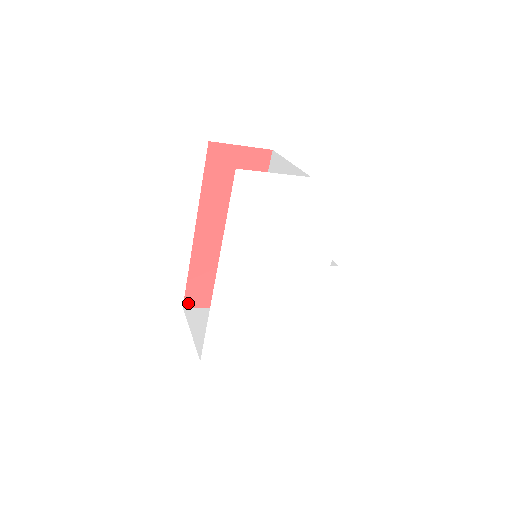
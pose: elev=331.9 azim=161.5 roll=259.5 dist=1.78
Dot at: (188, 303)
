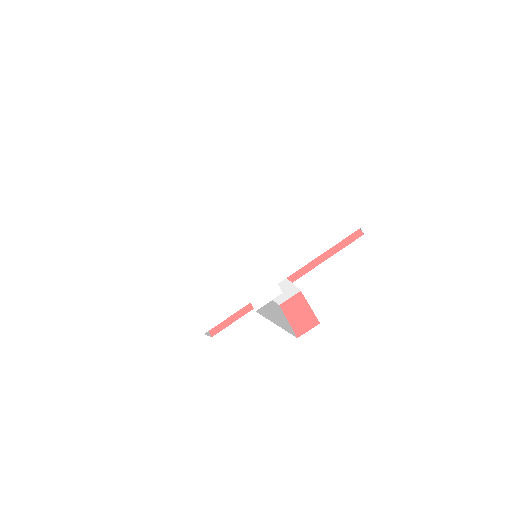
Dot at: occluded
